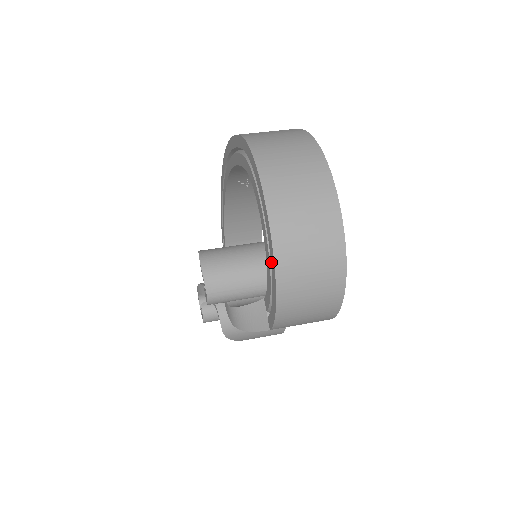
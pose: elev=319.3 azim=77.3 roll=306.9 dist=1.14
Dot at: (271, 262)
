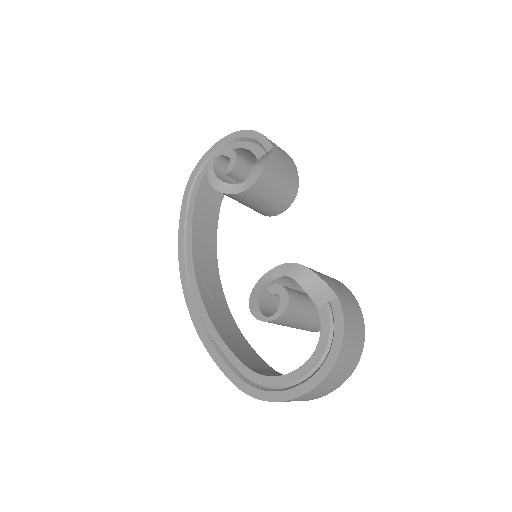
Dot at: (235, 138)
